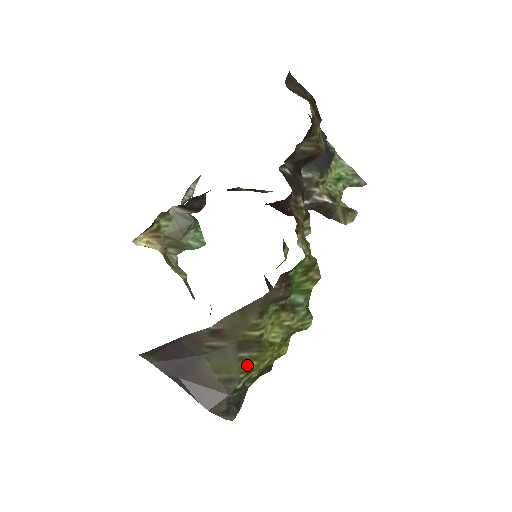
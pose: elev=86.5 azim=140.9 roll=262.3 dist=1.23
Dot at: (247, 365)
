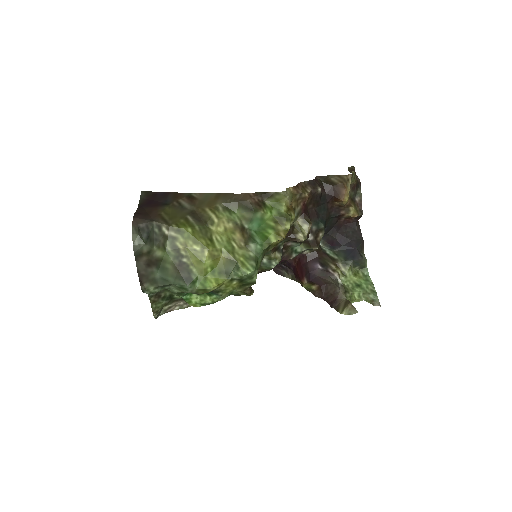
Dot at: (184, 225)
